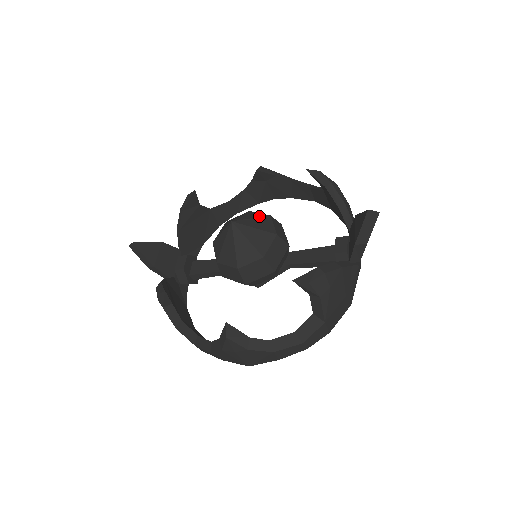
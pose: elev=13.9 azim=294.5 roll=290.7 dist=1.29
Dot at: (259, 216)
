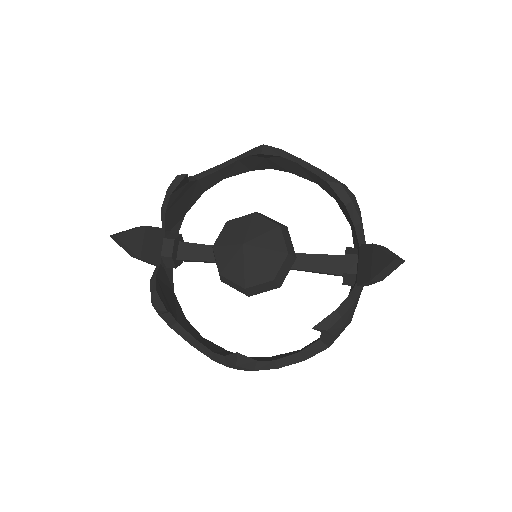
Dot at: (269, 228)
